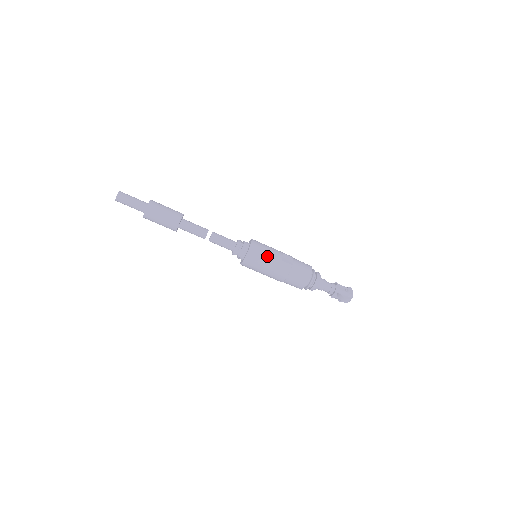
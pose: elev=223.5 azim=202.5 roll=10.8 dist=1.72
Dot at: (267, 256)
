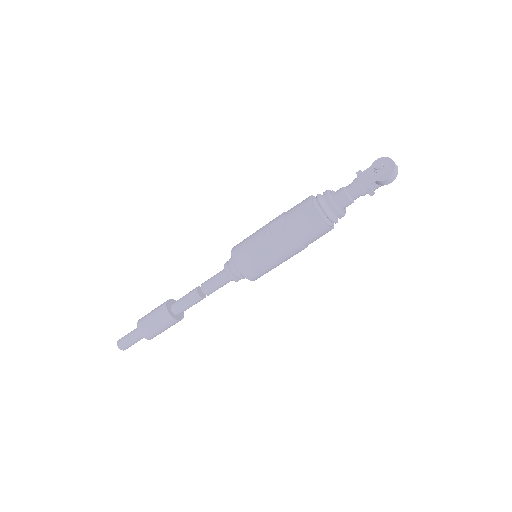
Dot at: (257, 253)
